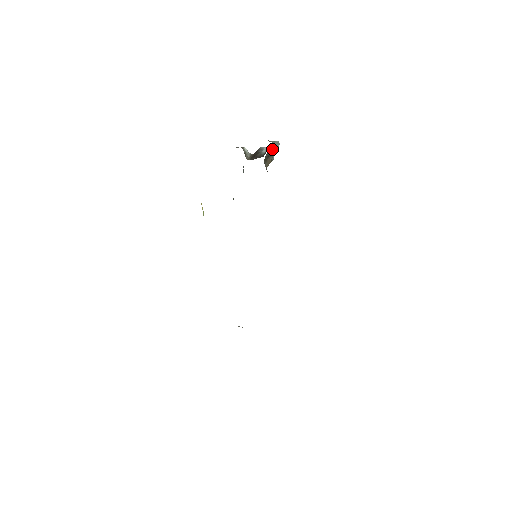
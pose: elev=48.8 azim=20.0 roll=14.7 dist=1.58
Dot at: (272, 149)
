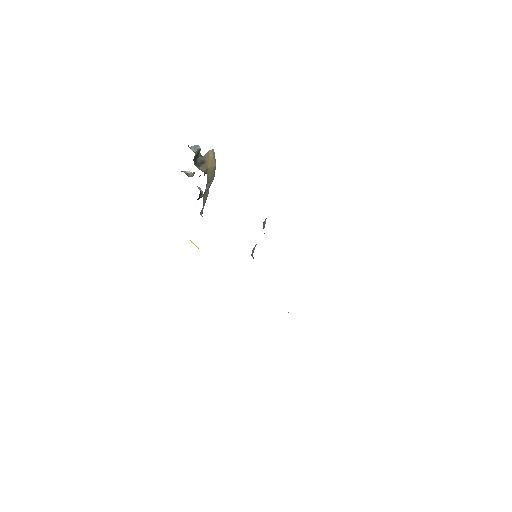
Dot at: (202, 156)
